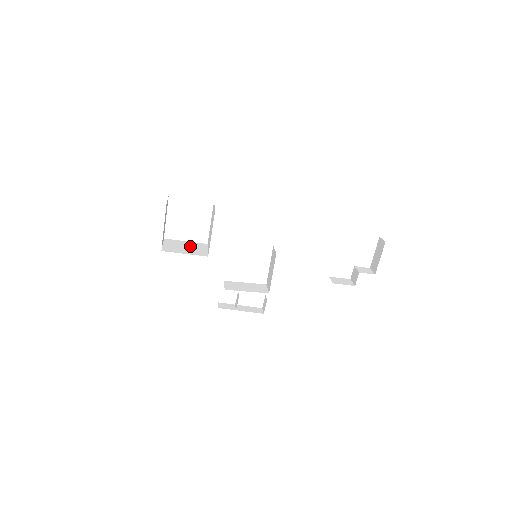
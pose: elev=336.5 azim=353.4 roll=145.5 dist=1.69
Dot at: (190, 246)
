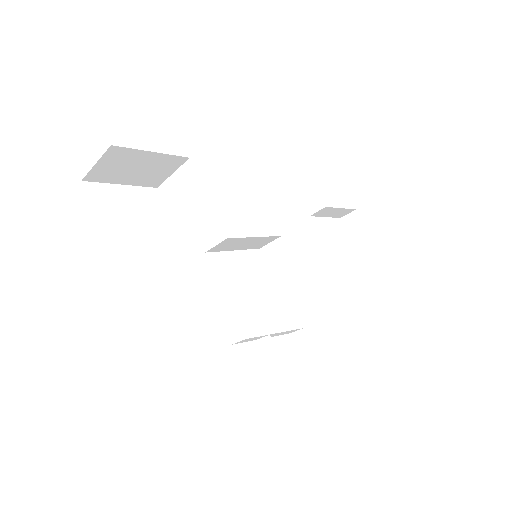
Dot at: occluded
